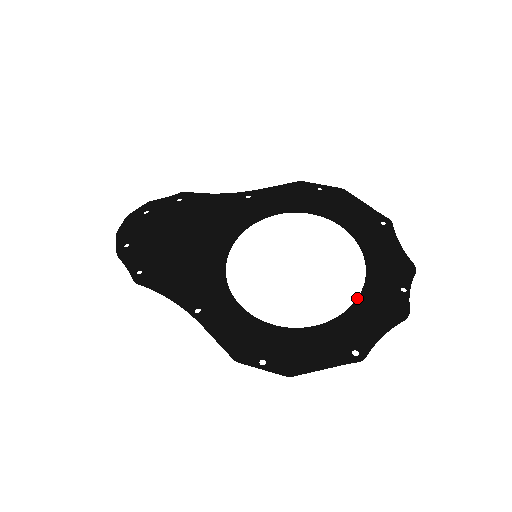
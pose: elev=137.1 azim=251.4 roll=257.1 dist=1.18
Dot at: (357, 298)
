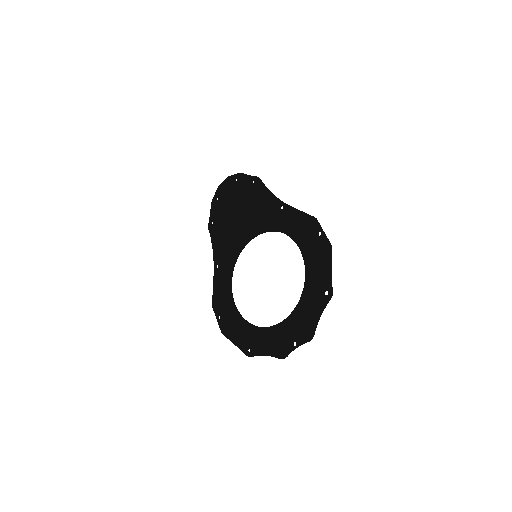
Dot at: (272, 326)
